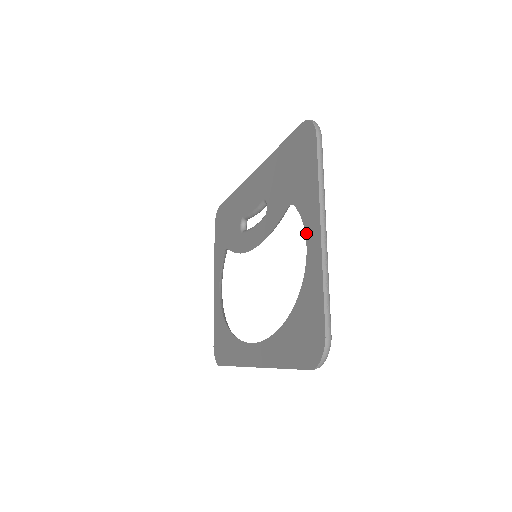
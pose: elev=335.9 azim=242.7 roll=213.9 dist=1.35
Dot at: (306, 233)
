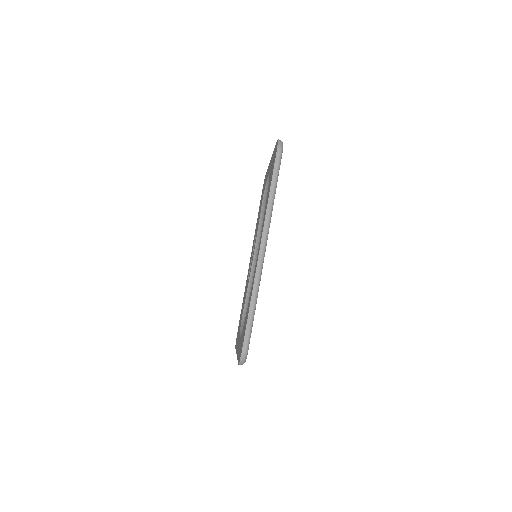
Dot at: (268, 175)
